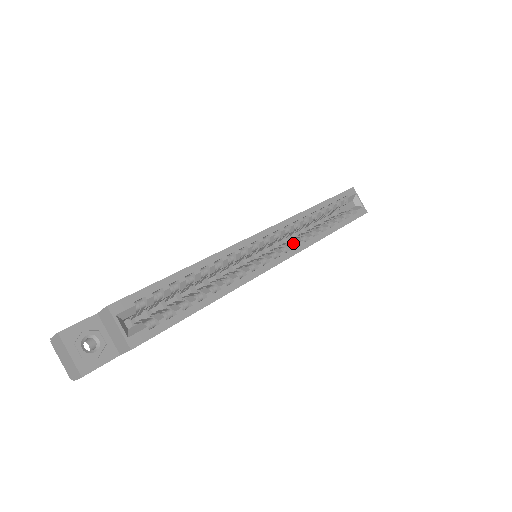
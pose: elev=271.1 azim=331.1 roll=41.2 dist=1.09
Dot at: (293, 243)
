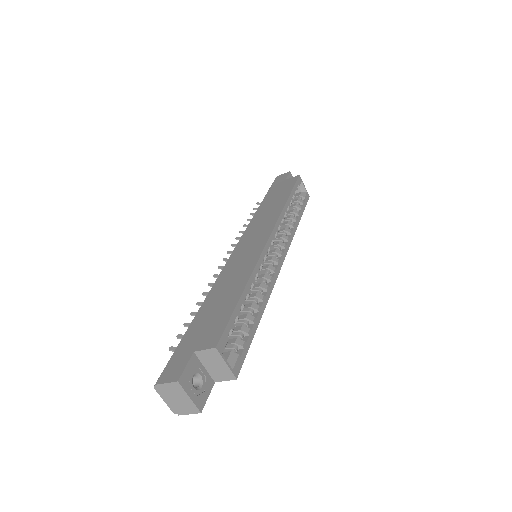
Dot at: (282, 241)
